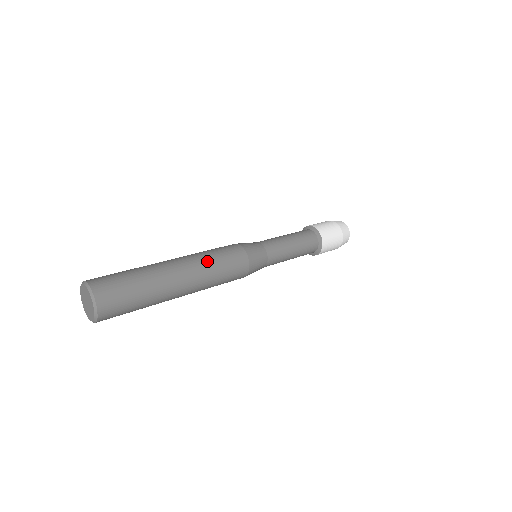
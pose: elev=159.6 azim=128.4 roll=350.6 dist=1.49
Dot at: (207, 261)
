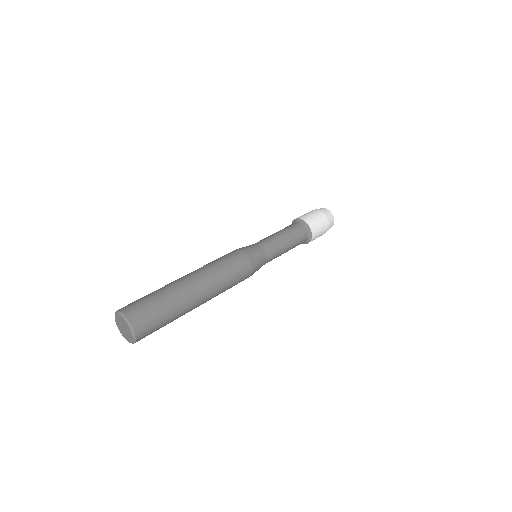
Dot at: (213, 268)
